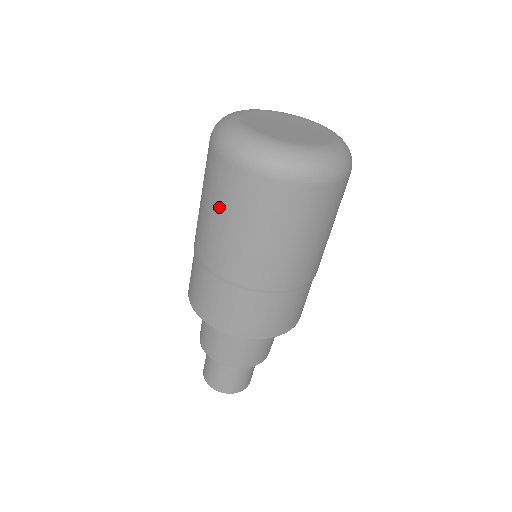
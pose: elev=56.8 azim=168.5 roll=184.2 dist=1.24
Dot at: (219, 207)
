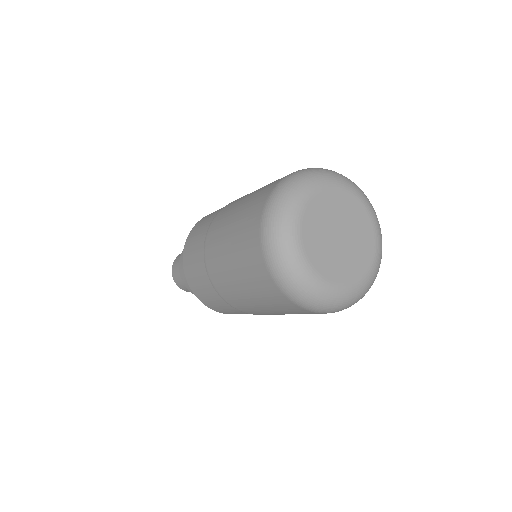
Dot at: (262, 301)
